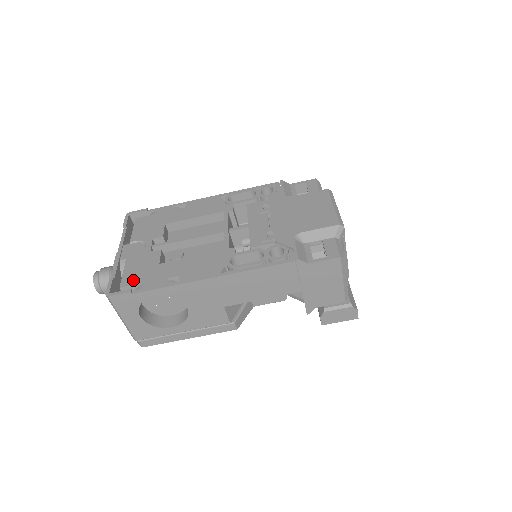
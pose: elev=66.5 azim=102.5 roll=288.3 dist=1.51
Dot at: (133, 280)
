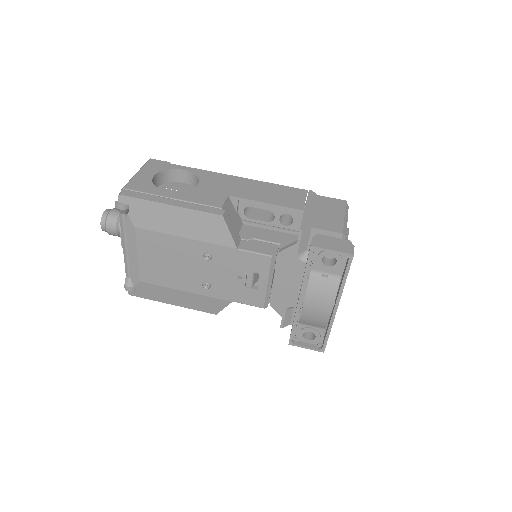
Dot at: occluded
